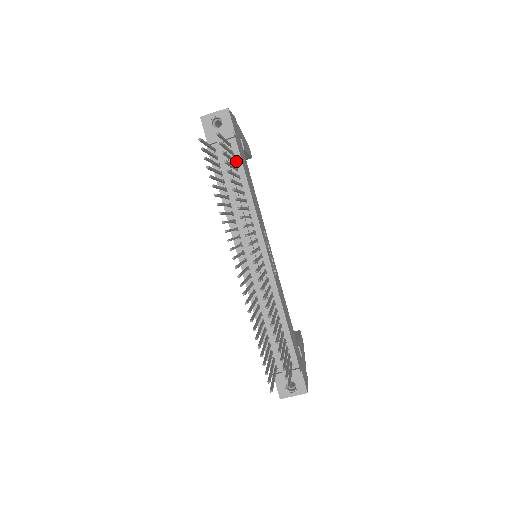
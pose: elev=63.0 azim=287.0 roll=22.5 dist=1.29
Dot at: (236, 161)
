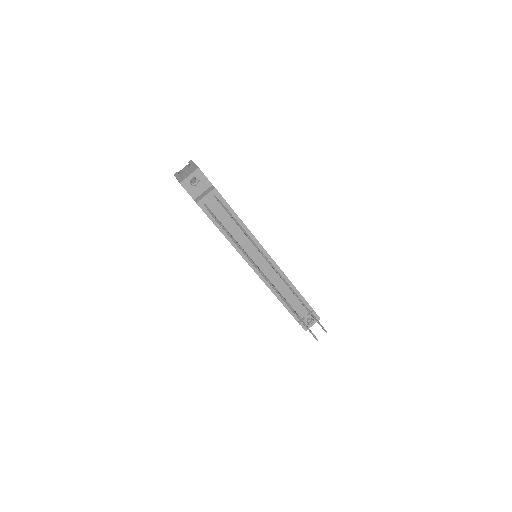
Dot at: (224, 205)
